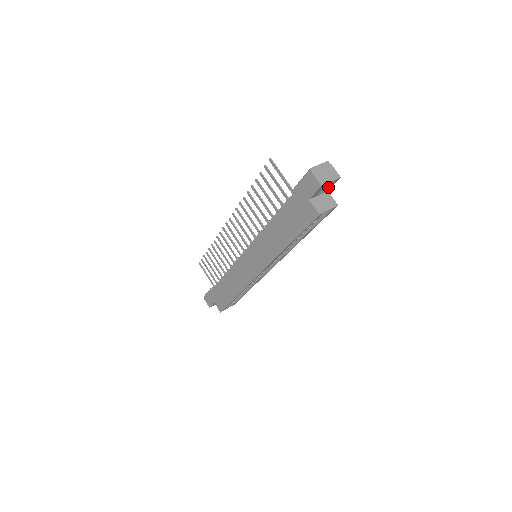
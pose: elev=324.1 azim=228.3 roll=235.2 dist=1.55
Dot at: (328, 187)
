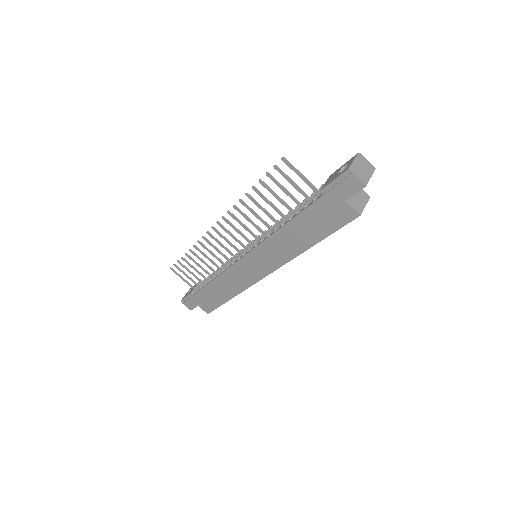
Dot at: occluded
